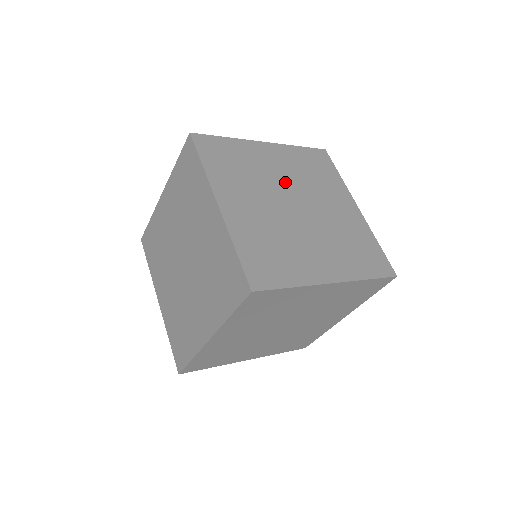
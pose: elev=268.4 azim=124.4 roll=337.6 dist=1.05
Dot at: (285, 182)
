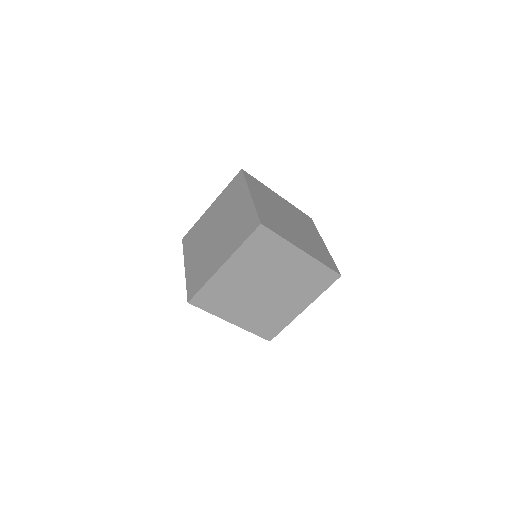
Dot at: (279, 276)
